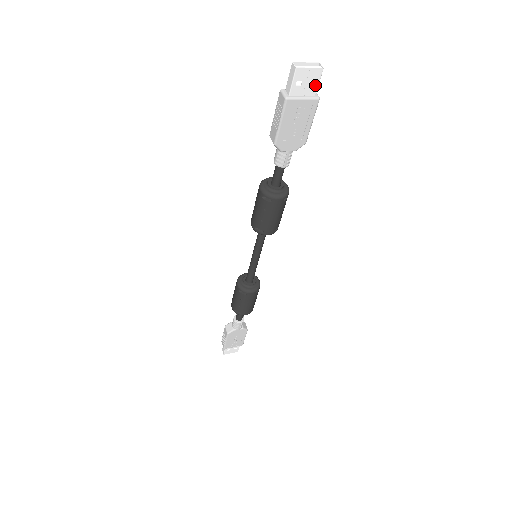
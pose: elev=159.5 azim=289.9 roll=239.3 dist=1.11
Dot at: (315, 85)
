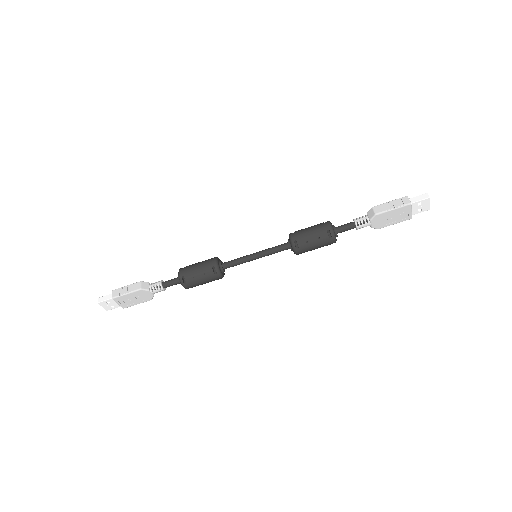
Dot at: (419, 212)
